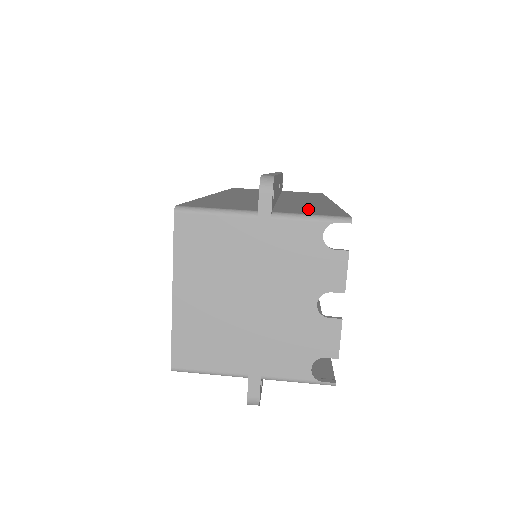
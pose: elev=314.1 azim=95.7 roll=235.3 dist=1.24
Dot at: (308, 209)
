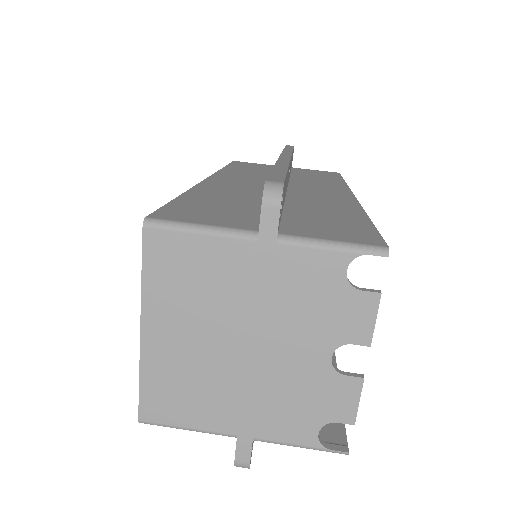
Dot at: (327, 222)
